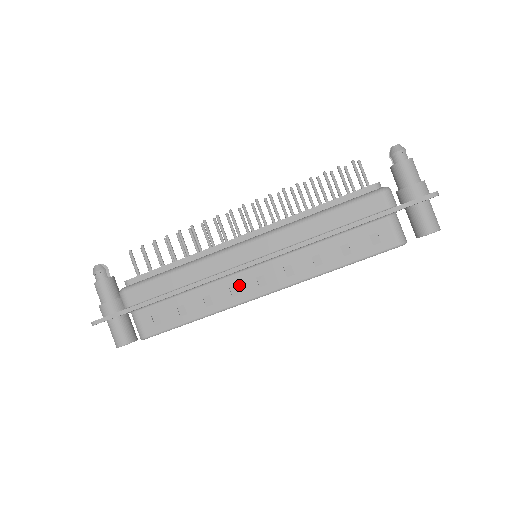
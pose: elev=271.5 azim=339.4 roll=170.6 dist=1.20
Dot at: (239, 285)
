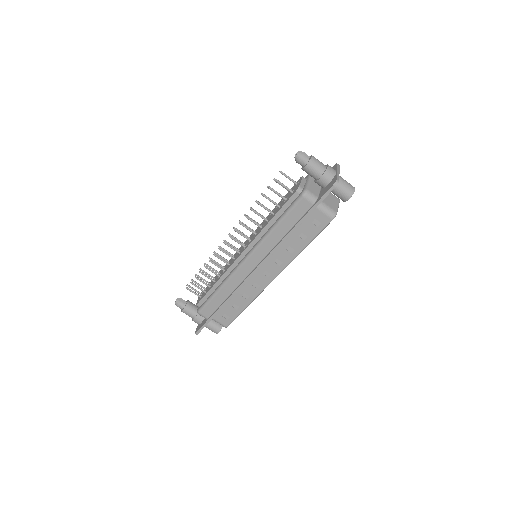
Dot at: (256, 282)
